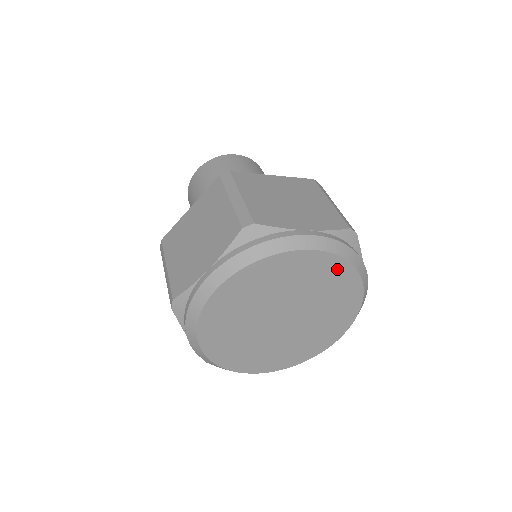
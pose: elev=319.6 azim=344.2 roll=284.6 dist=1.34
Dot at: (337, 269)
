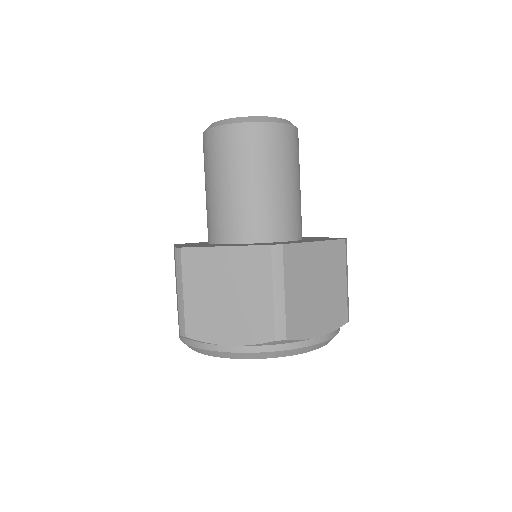
Dot at: occluded
